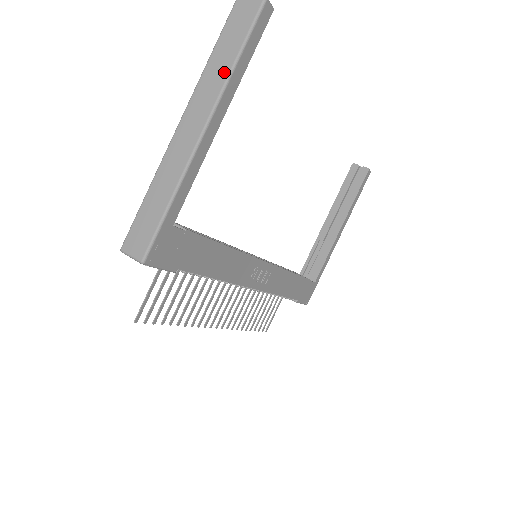
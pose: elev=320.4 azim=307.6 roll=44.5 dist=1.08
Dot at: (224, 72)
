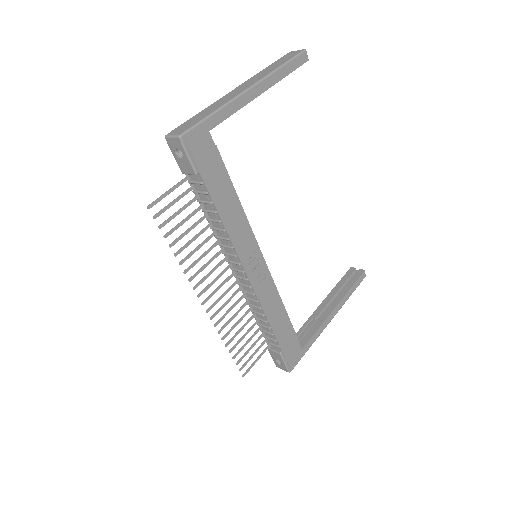
Dot at: (271, 70)
